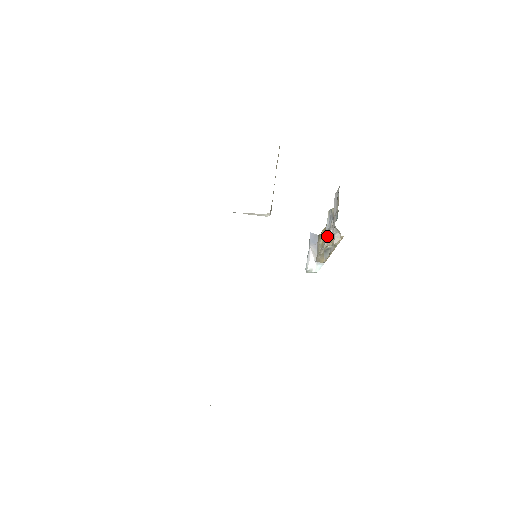
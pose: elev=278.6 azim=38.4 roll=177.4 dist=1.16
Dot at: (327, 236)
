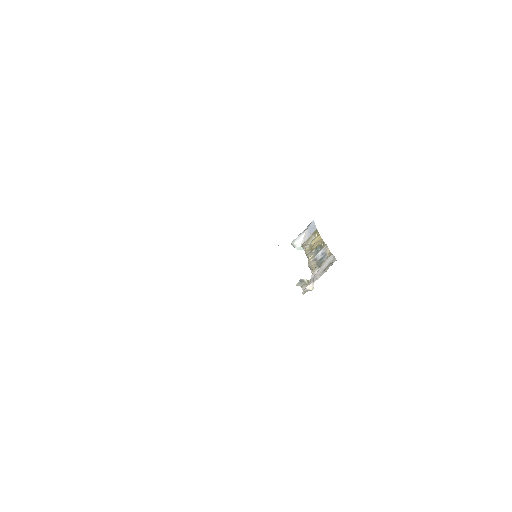
Dot at: (312, 263)
